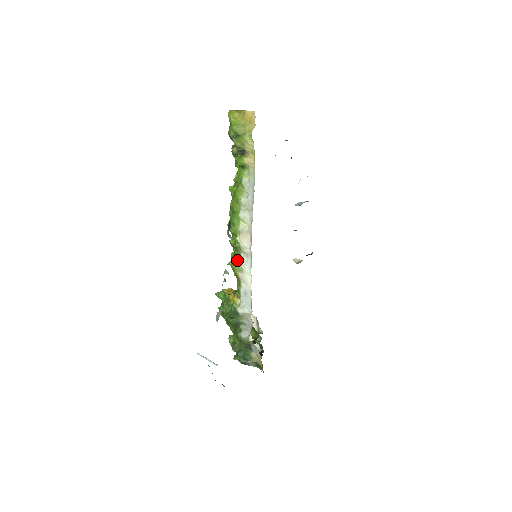
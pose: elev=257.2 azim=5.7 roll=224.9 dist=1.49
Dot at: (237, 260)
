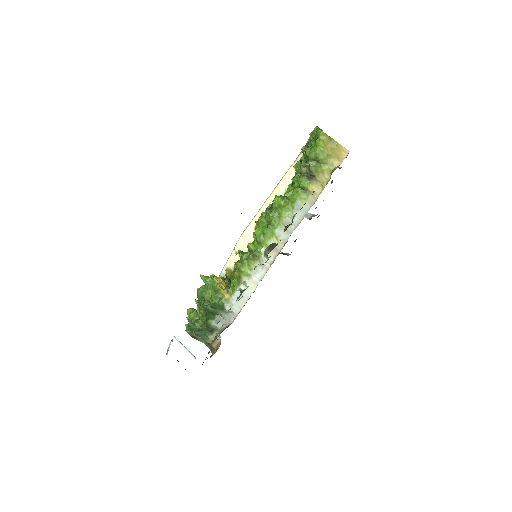
Dot at: (249, 265)
